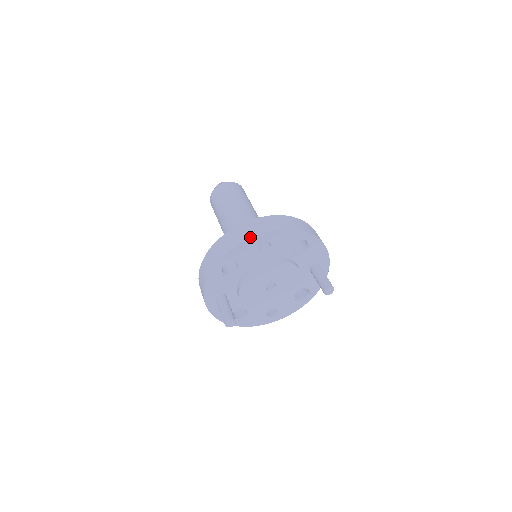
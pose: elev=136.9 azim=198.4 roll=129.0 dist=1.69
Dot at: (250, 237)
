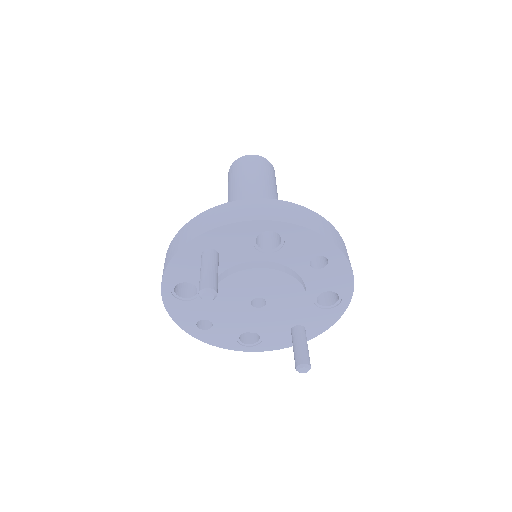
Dot at: (330, 239)
